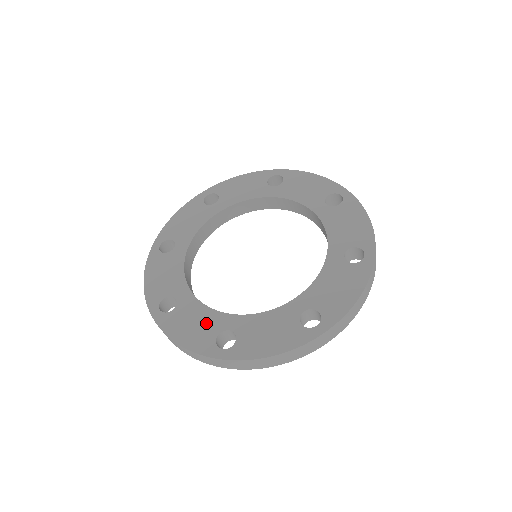
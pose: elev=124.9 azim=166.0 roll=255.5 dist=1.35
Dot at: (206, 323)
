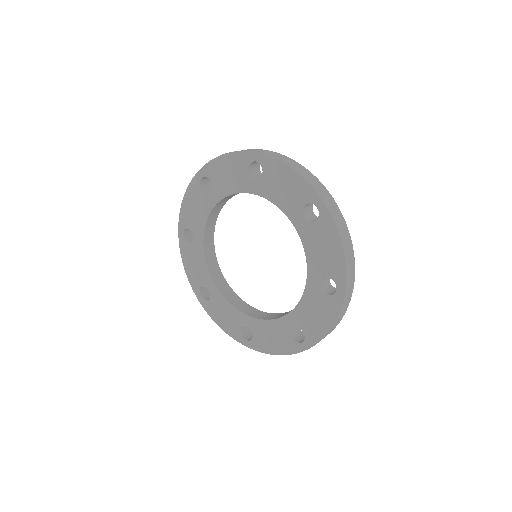
Dot at: (277, 332)
